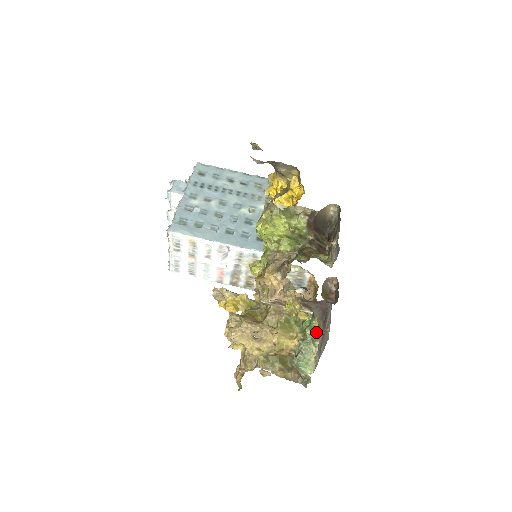
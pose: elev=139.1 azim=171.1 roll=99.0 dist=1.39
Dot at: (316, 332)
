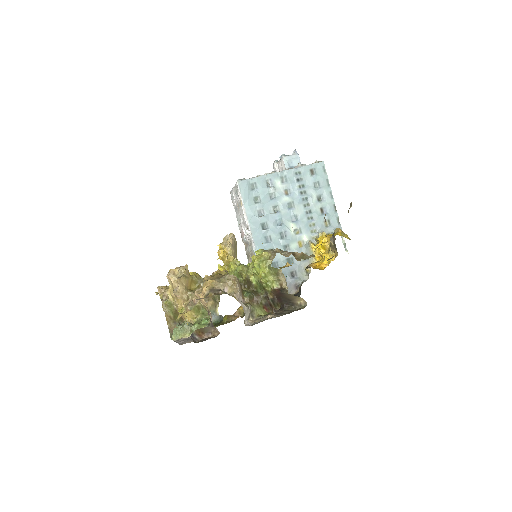
Dot at: occluded
